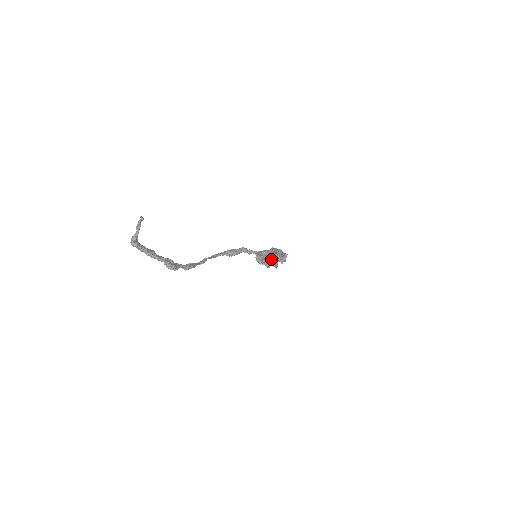
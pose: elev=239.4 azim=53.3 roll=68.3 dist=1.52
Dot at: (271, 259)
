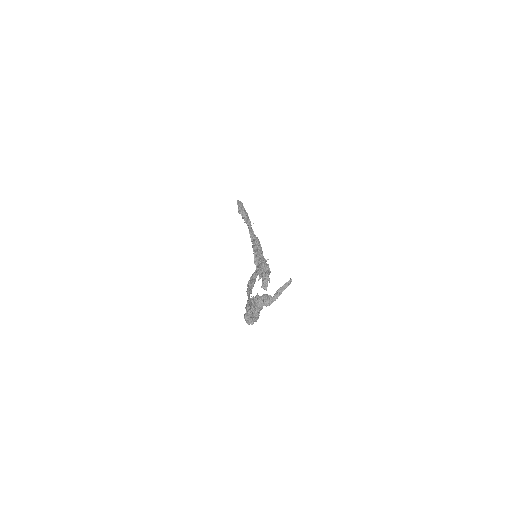
Dot at: occluded
